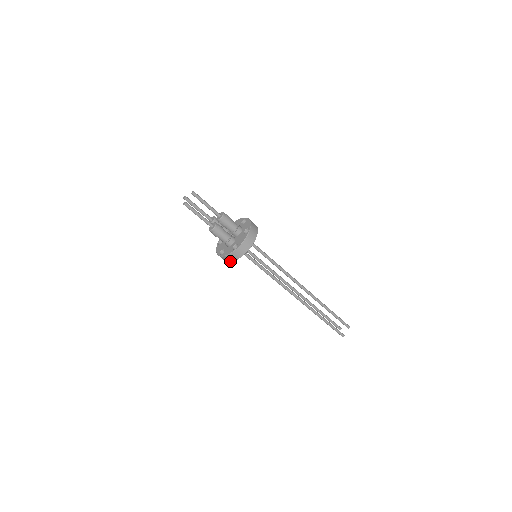
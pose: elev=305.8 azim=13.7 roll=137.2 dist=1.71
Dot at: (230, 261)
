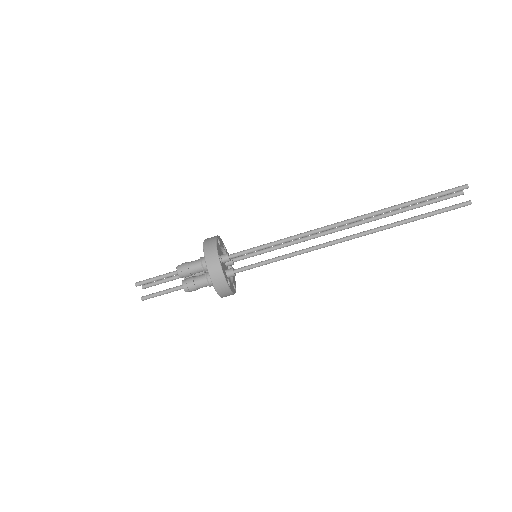
Dot at: occluded
